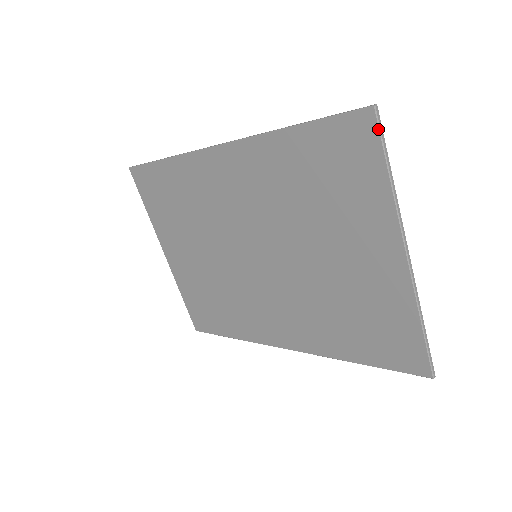
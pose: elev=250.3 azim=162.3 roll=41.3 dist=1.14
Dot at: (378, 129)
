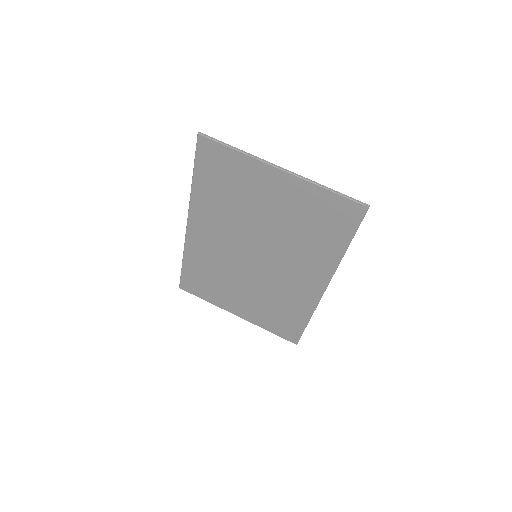
Dot at: (209, 139)
